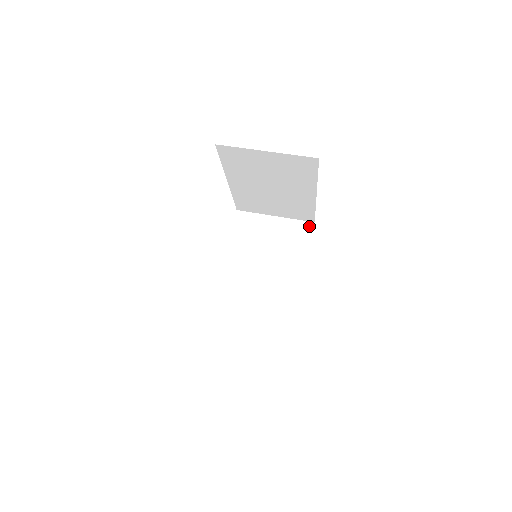
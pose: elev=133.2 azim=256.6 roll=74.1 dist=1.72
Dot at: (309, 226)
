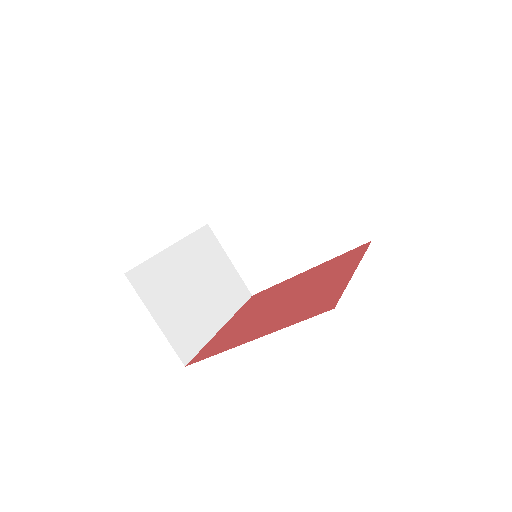
Dot at: (364, 238)
